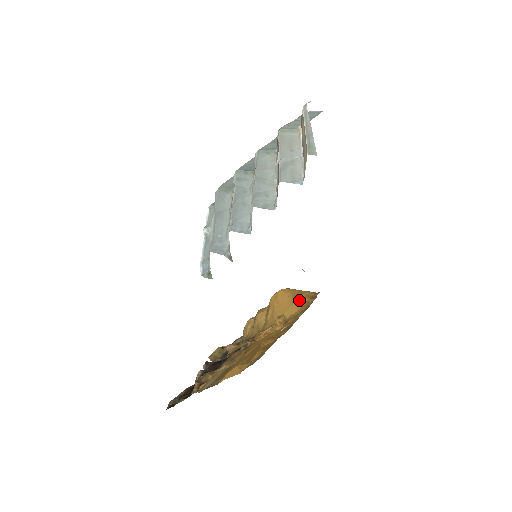
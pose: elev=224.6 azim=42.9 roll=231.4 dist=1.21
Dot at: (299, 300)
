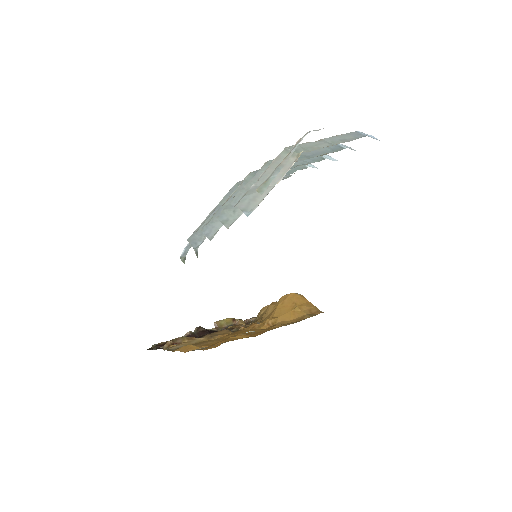
Dot at: (299, 311)
